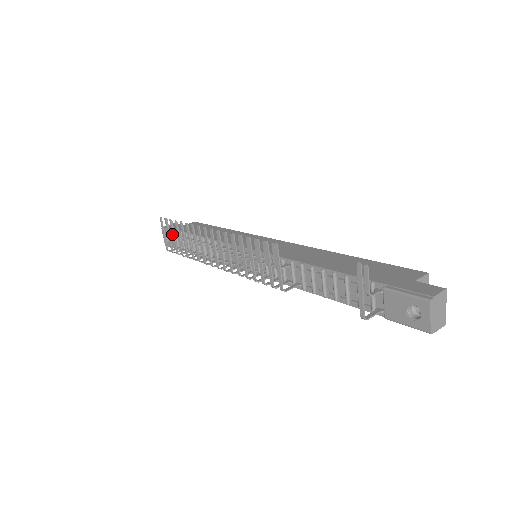
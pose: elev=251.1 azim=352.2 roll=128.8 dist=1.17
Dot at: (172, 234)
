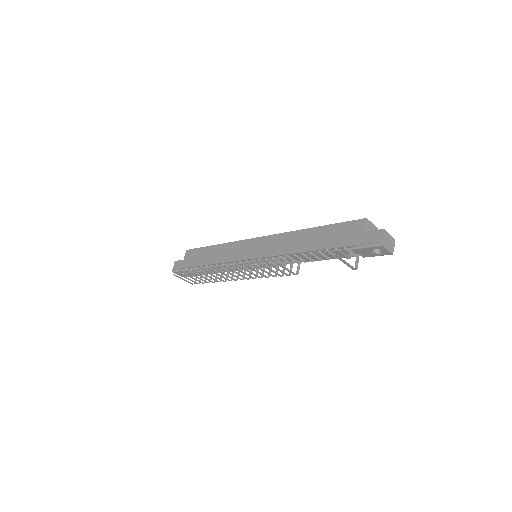
Dot at: occluded
